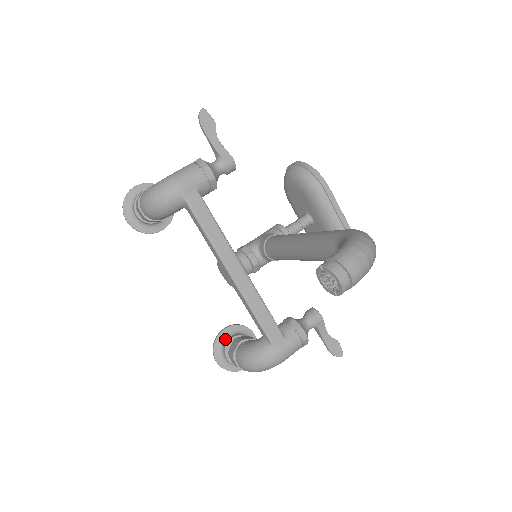
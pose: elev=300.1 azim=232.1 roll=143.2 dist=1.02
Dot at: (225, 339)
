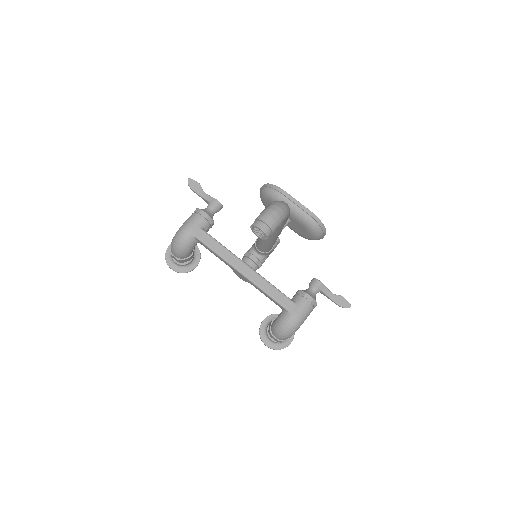
Dot at: (266, 327)
